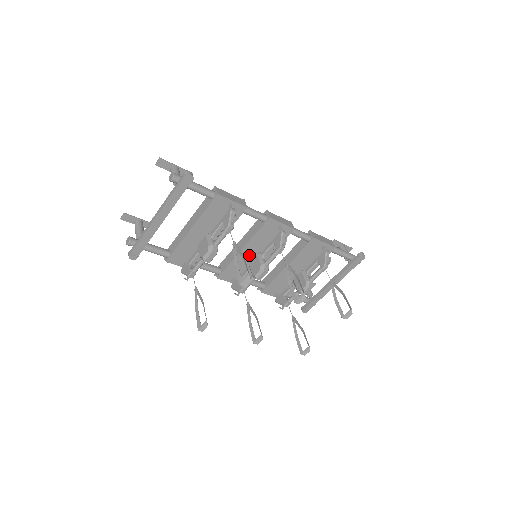
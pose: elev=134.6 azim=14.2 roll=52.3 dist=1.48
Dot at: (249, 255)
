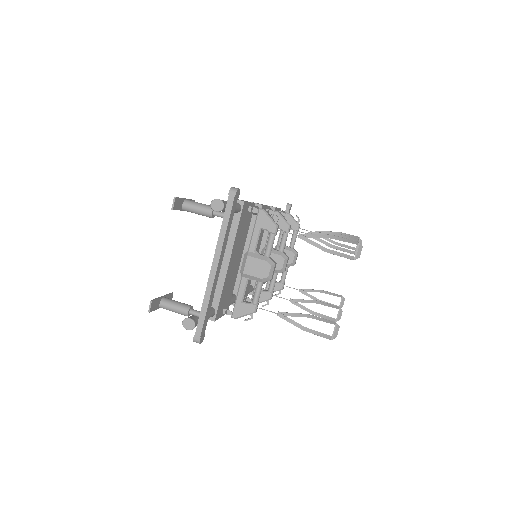
Dot at: occluded
